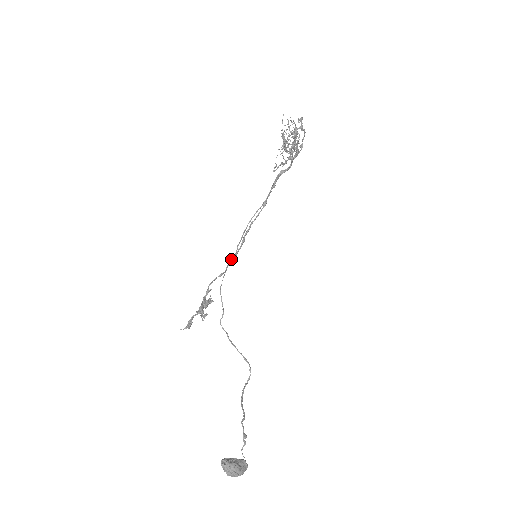
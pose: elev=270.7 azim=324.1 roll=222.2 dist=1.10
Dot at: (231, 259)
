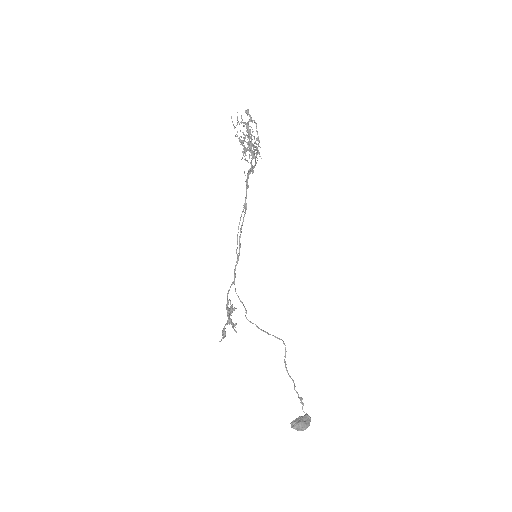
Dot at: occluded
